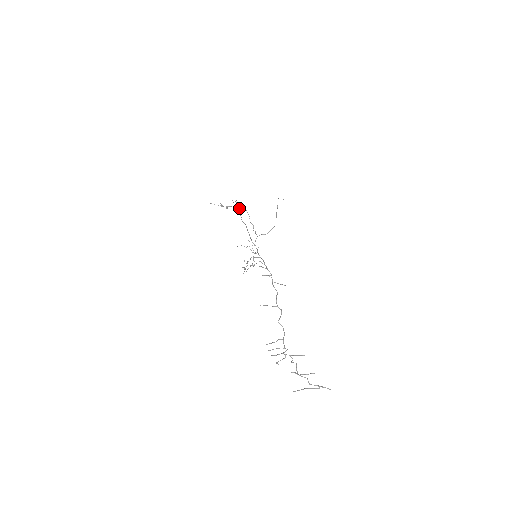
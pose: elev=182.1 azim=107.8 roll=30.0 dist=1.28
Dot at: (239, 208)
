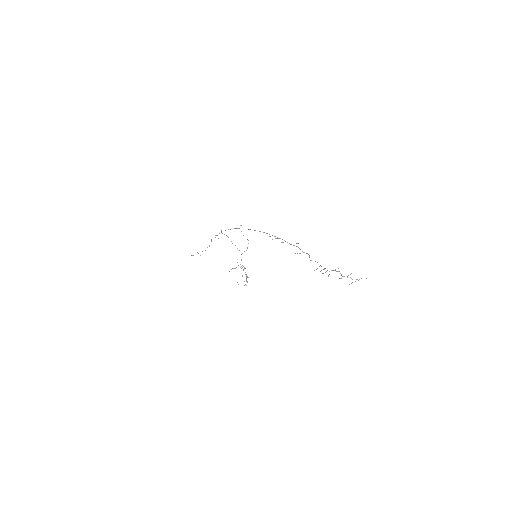
Dot at: (228, 229)
